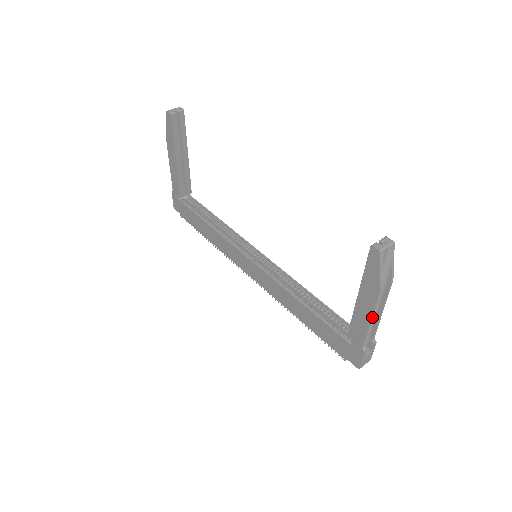
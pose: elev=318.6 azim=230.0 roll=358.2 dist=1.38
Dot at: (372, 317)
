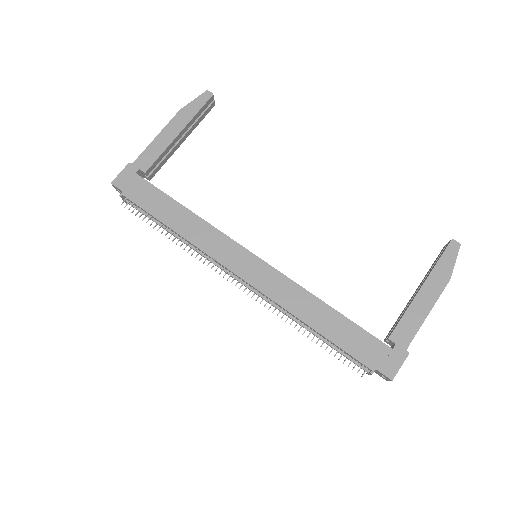
Dot at: (430, 310)
